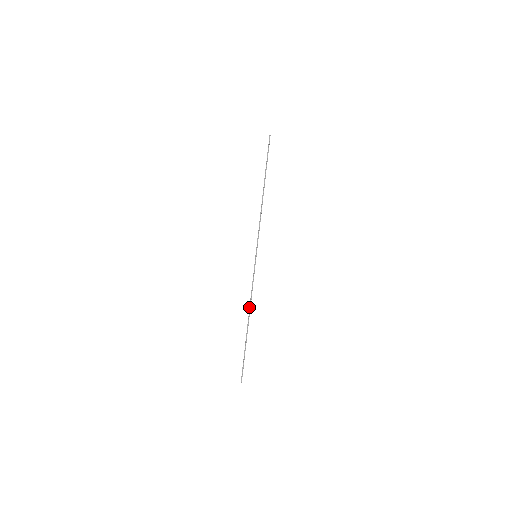
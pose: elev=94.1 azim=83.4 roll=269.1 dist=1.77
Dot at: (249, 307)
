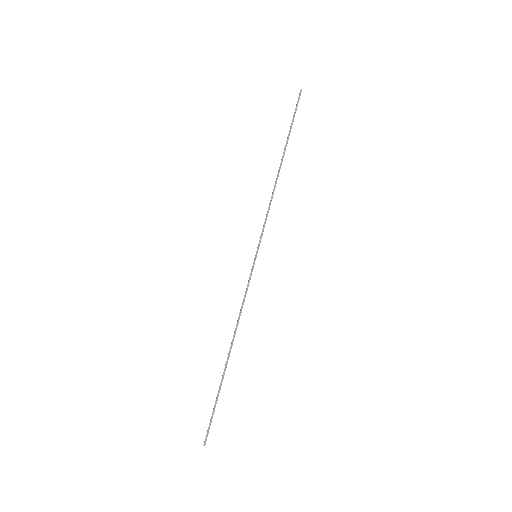
Dot at: occluded
